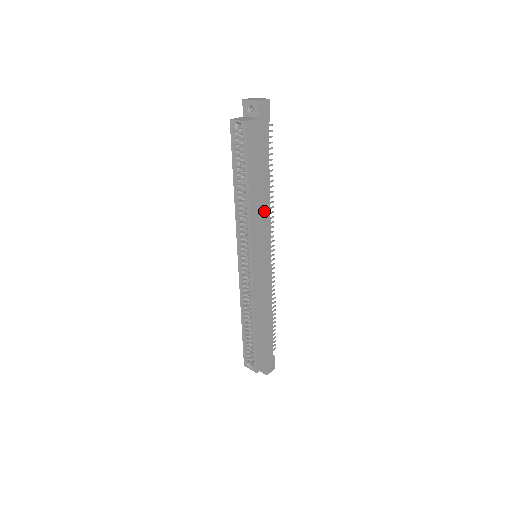
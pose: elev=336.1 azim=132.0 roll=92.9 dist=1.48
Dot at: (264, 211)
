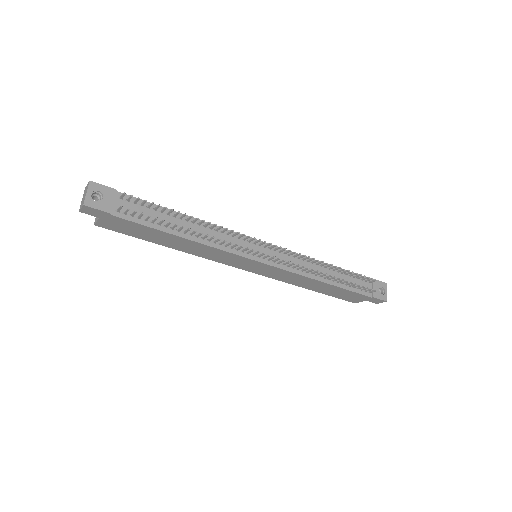
Dot at: (207, 249)
